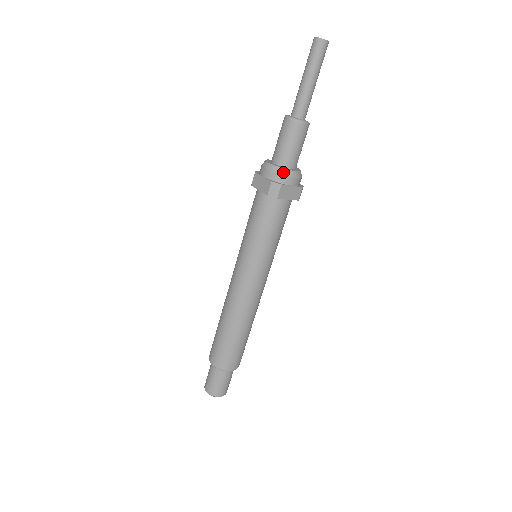
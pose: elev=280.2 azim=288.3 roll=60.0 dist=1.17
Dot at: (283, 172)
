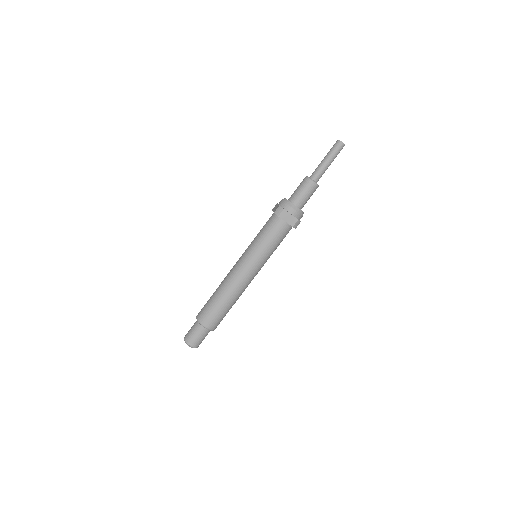
Dot at: (289, 203)
